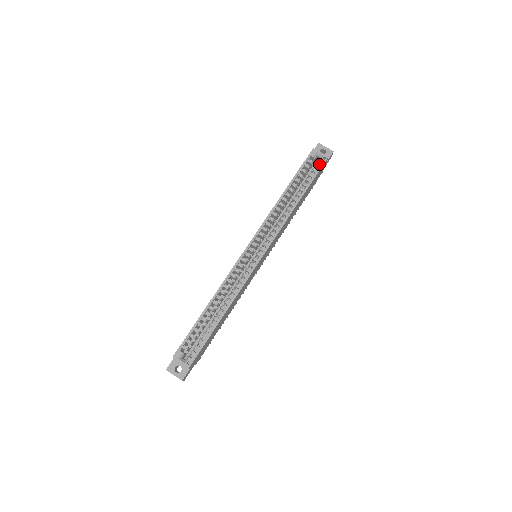
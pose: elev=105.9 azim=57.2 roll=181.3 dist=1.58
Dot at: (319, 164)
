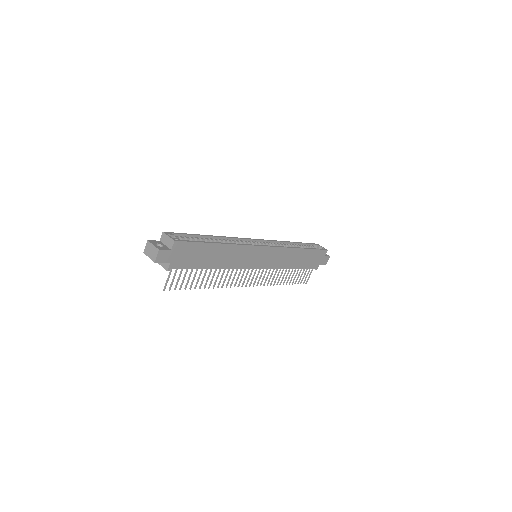
Dot at: occluded
